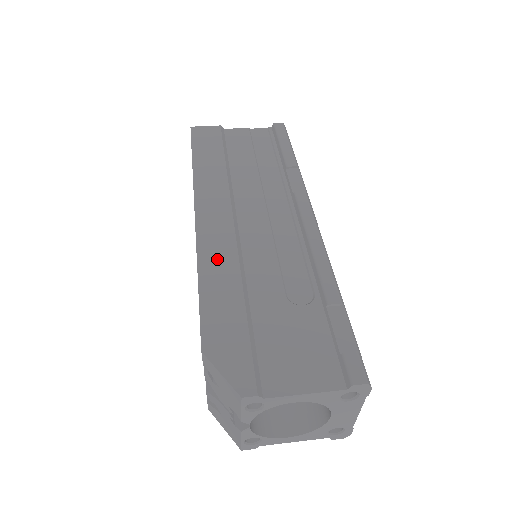
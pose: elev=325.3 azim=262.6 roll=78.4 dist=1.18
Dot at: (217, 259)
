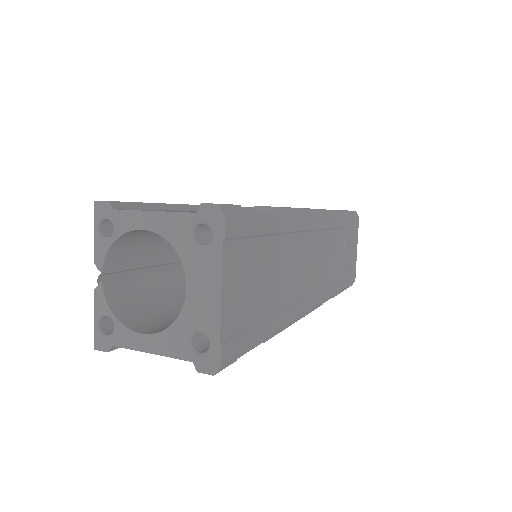
Dot at: occluded
